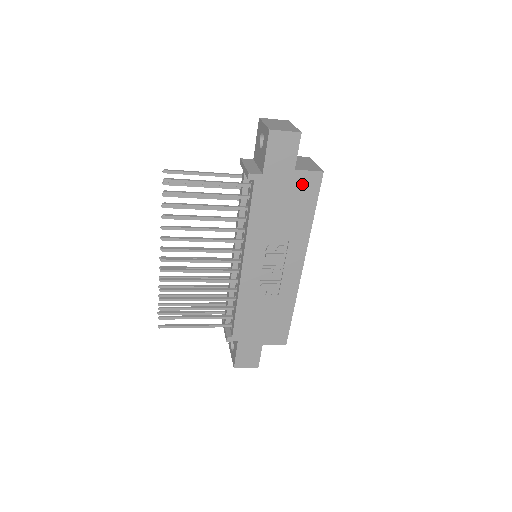
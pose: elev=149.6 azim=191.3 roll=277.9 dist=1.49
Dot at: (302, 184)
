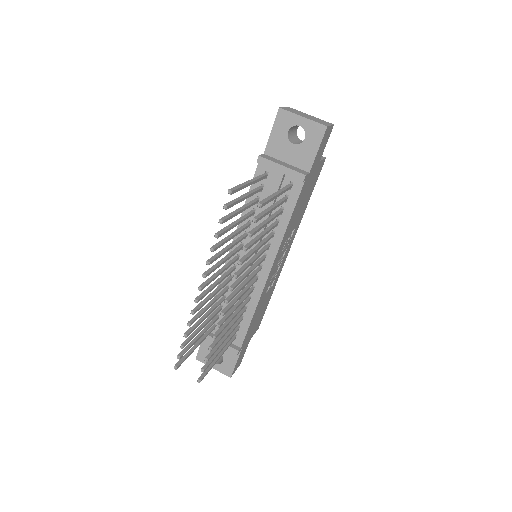
Dot at: (316, 174)
